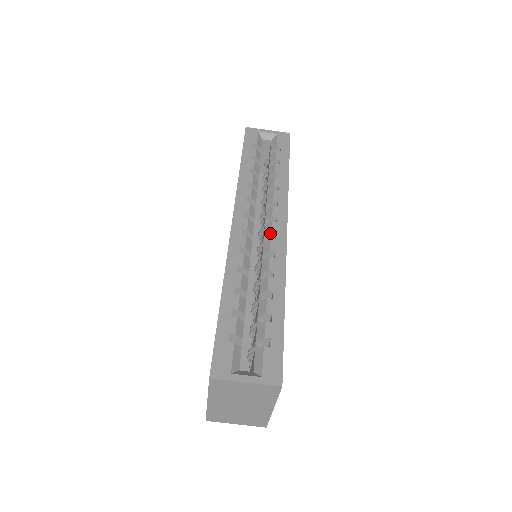
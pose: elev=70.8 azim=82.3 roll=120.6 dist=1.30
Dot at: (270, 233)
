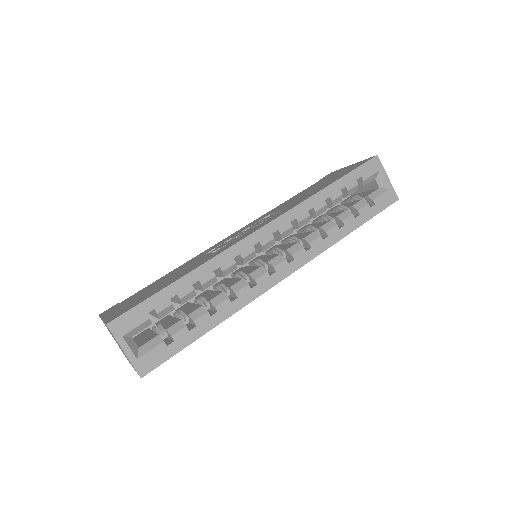
Dot at: (273, 266)
